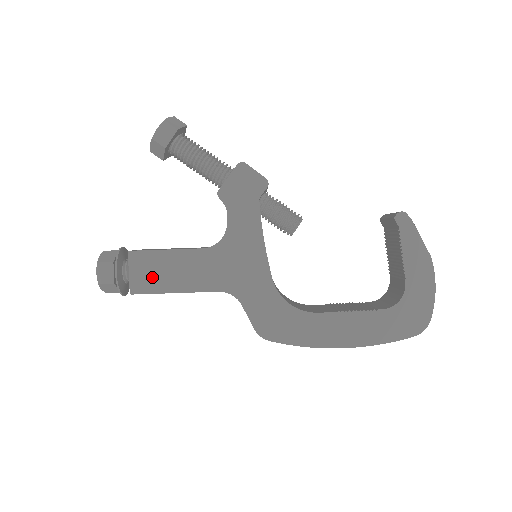
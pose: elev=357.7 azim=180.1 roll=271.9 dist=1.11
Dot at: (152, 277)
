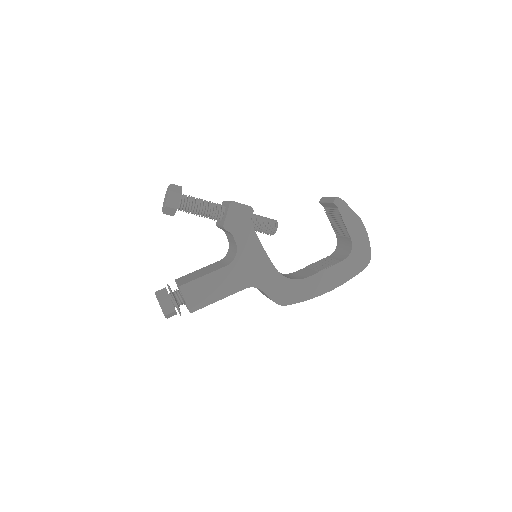
Dot at: (201, 297)
